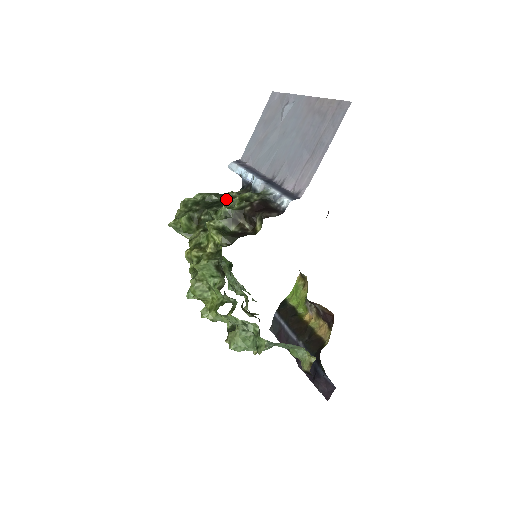
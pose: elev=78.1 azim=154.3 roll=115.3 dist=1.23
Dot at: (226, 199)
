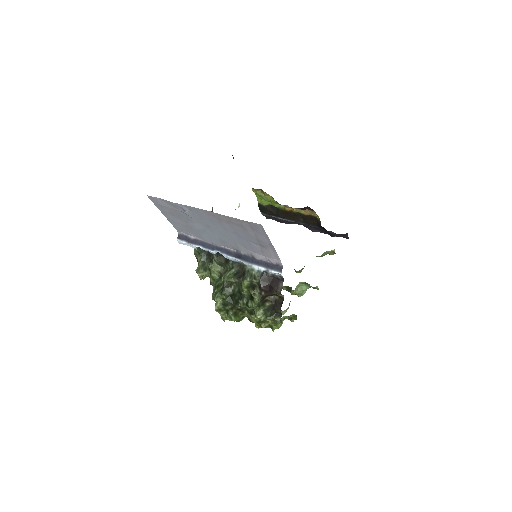
Dot at: (234, 288)
